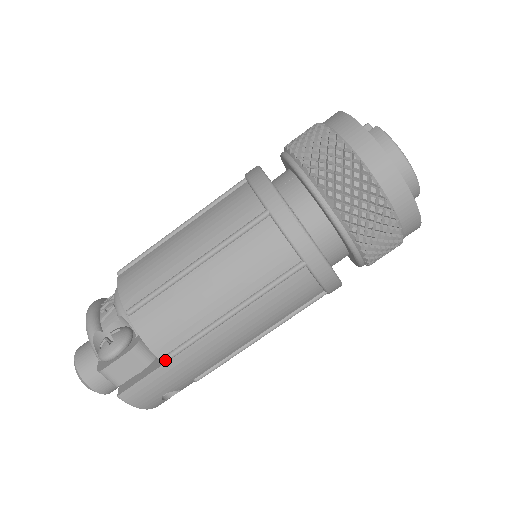
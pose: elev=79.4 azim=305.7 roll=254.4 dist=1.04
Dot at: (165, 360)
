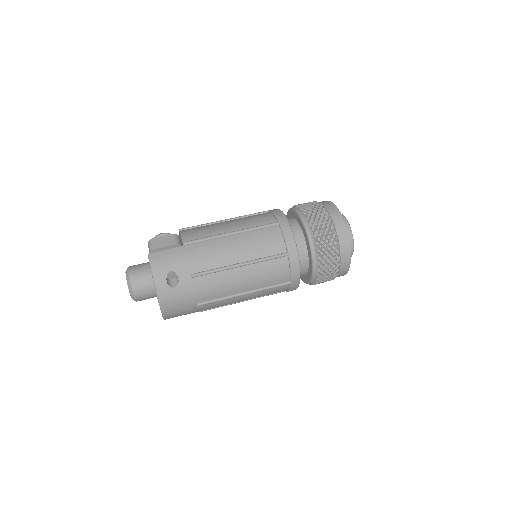
Dot at: (186, 242)
